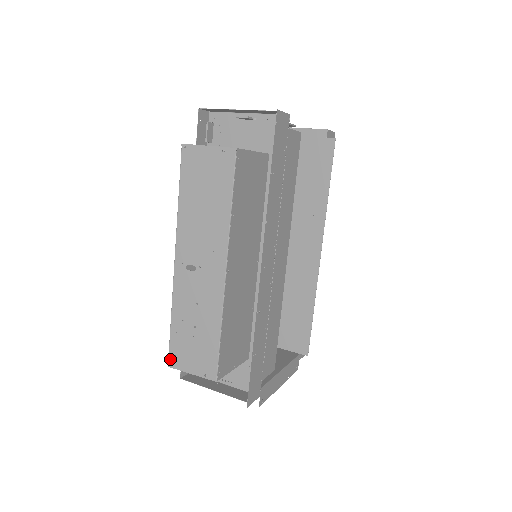
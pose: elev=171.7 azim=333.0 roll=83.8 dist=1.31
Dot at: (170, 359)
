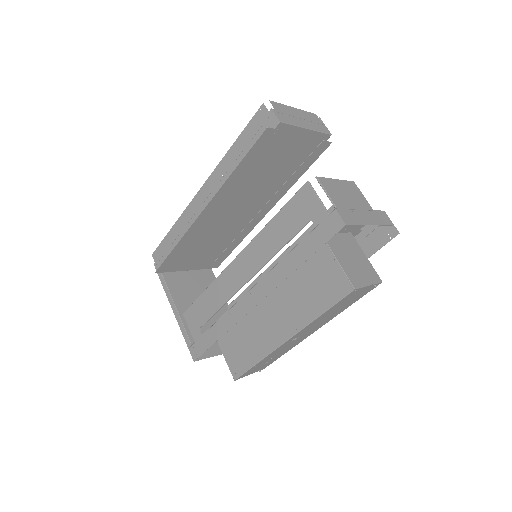
Dot at: occluded
